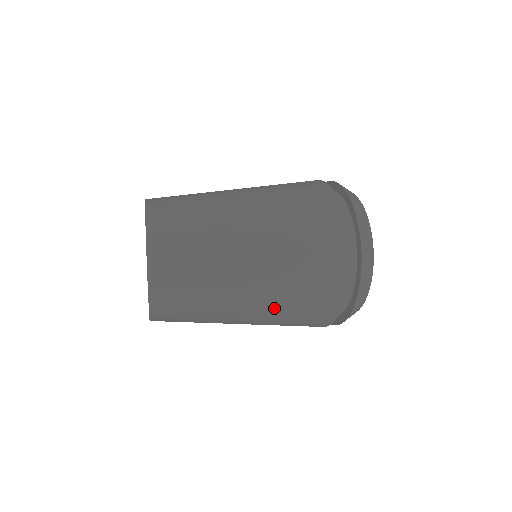
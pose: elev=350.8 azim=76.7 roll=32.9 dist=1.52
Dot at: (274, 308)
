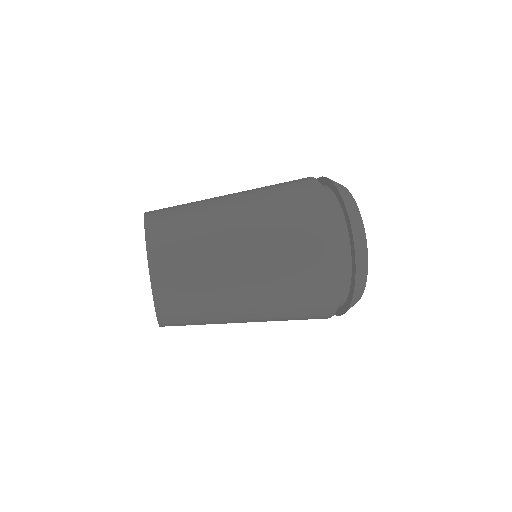
Dot at: (272, 318)
